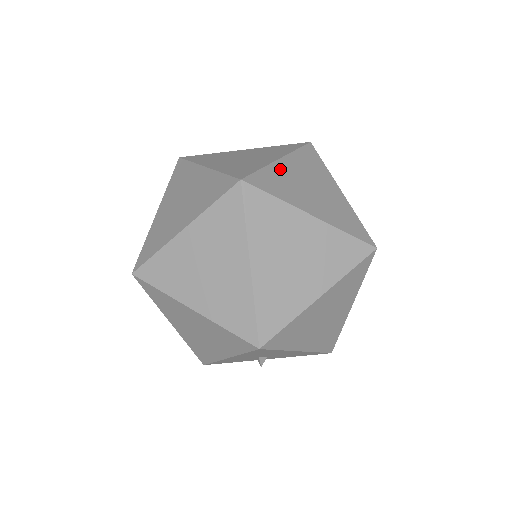
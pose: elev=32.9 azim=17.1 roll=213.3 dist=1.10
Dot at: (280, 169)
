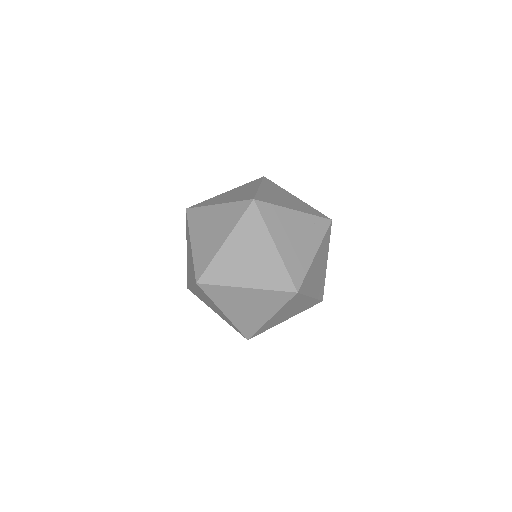
Dot at: (224, 254)
